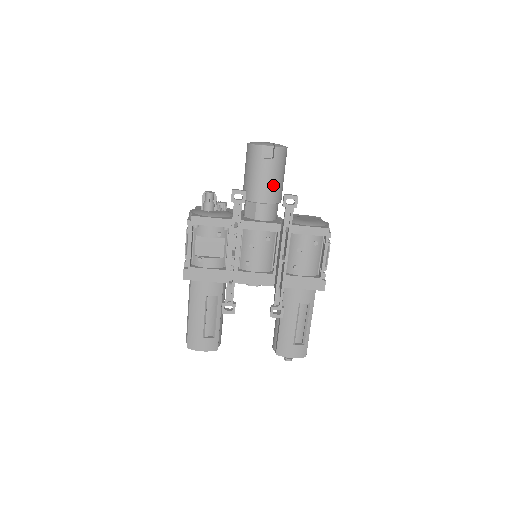
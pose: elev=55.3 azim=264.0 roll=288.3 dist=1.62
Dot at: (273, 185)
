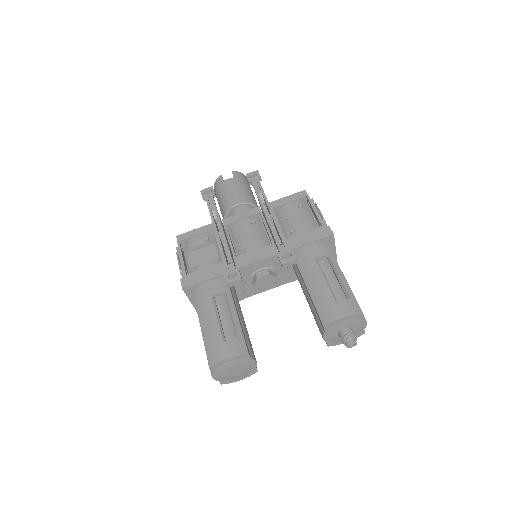
Dot at: (241, 192)
